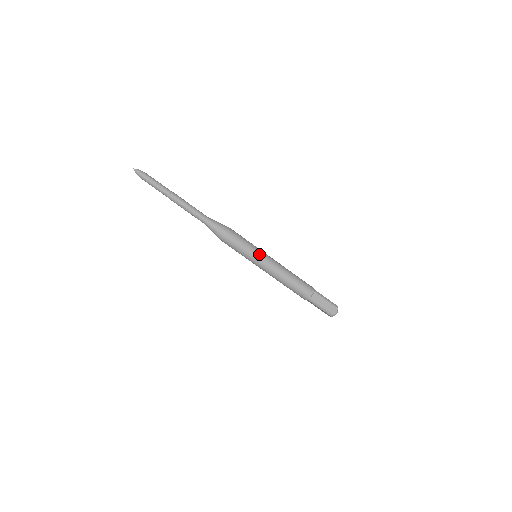
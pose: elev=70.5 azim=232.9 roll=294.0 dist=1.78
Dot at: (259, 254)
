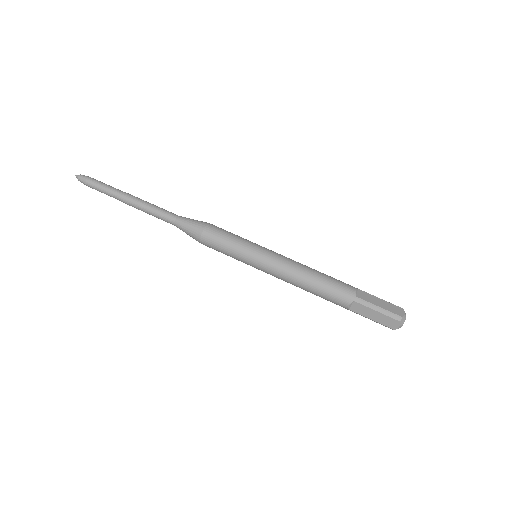
Dot at: (260, 246)
